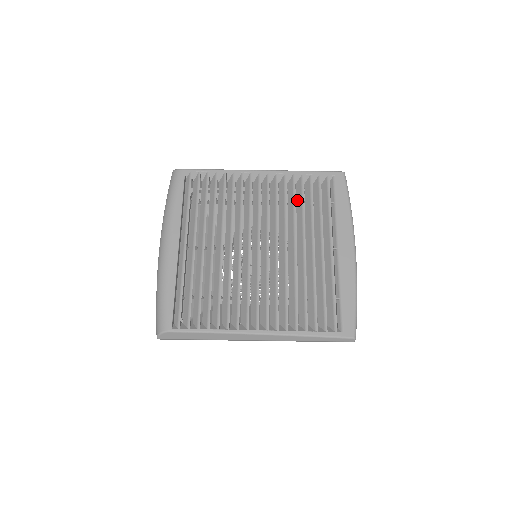
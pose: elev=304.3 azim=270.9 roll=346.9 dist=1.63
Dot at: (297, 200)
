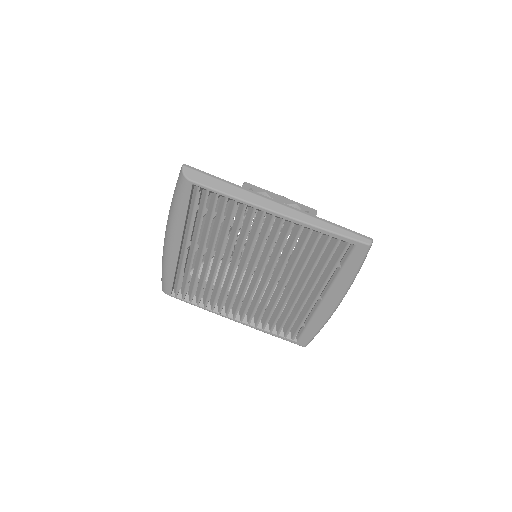
Dot at: (306, 247)
